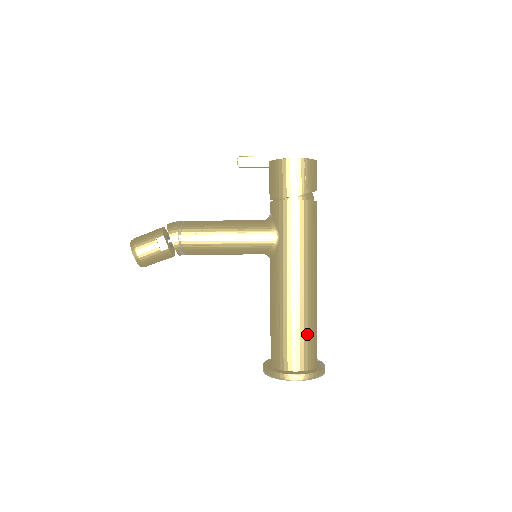
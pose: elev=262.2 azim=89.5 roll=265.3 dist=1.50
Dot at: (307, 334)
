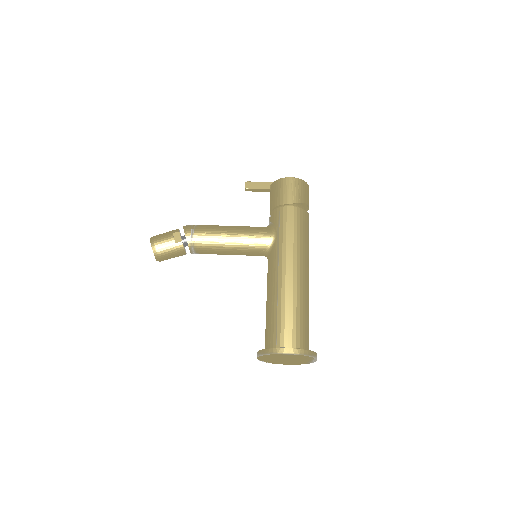
Dot at: (299, 316)
